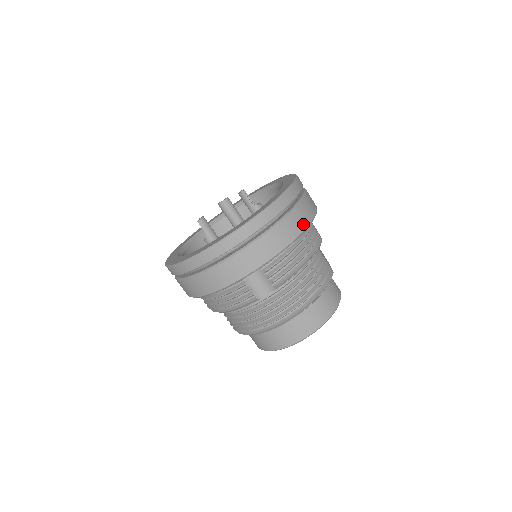
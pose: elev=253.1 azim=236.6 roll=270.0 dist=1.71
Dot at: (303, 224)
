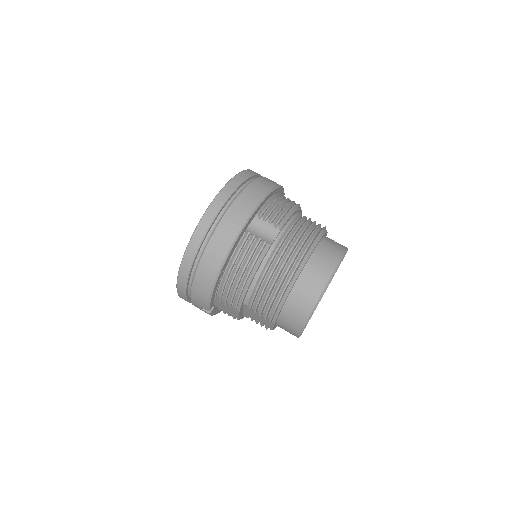
Dot at: (275, 183)
